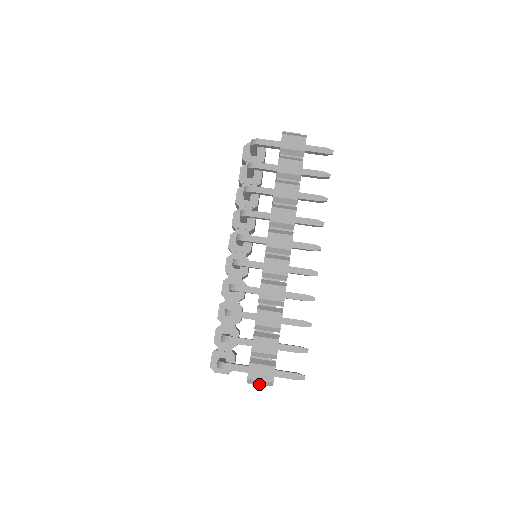
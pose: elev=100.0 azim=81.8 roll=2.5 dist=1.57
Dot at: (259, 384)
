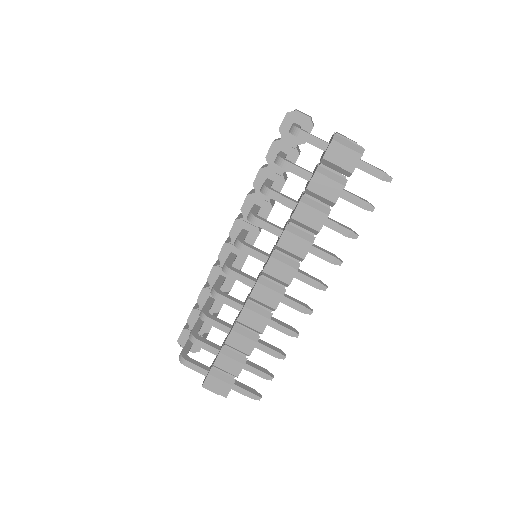
Dot at: (213, 391)
